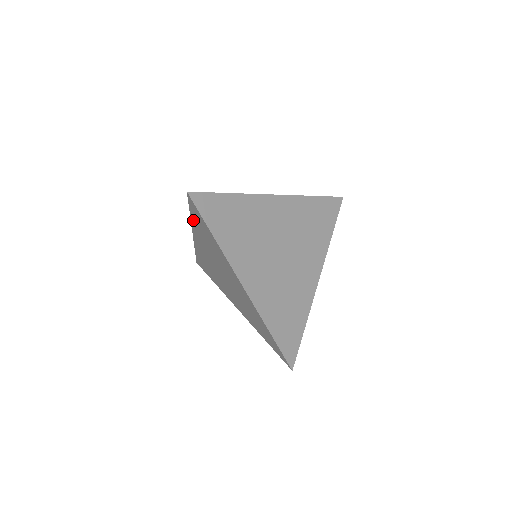
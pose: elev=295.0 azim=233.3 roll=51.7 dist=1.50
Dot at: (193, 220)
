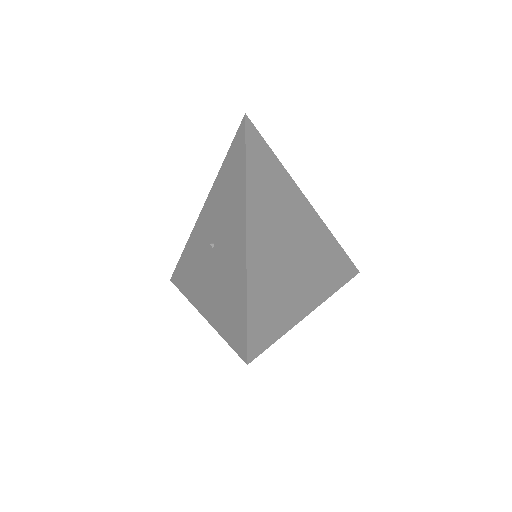
Dot at: occluded
